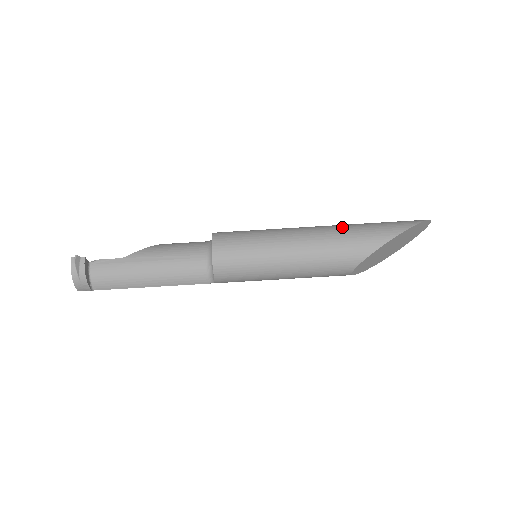
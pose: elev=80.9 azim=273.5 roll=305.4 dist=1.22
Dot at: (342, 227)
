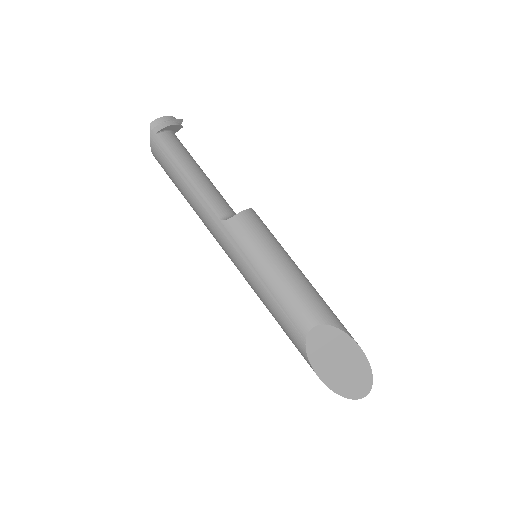
Dot at: occluded
